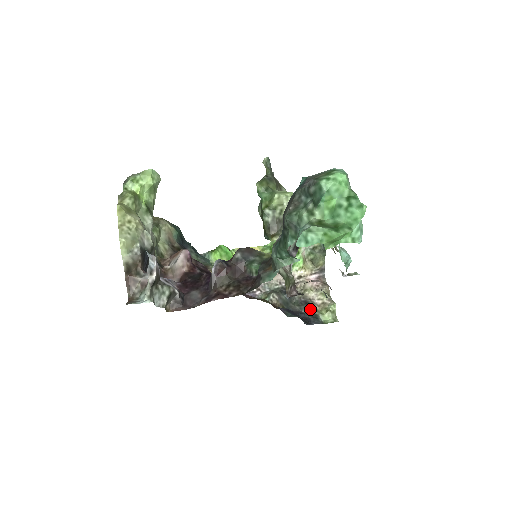
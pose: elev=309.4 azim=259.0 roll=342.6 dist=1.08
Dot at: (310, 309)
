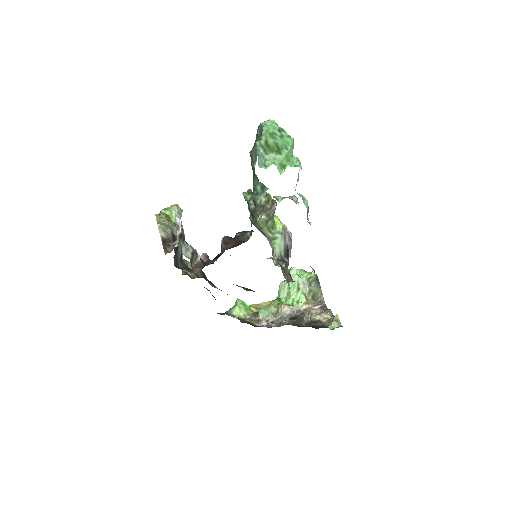
Dot at: (318, 324)
